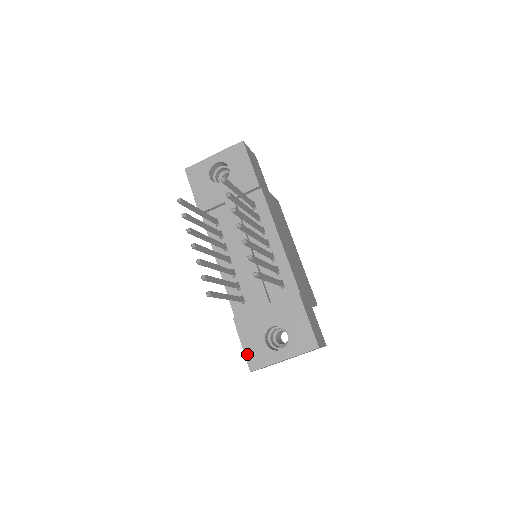
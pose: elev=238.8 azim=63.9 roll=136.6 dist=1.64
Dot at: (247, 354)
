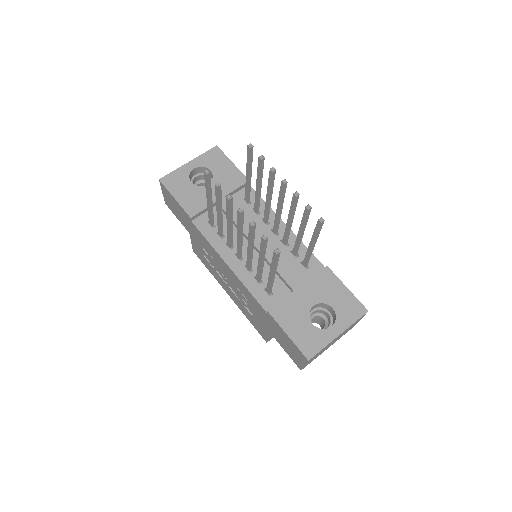
Dot at: (298, 343)
